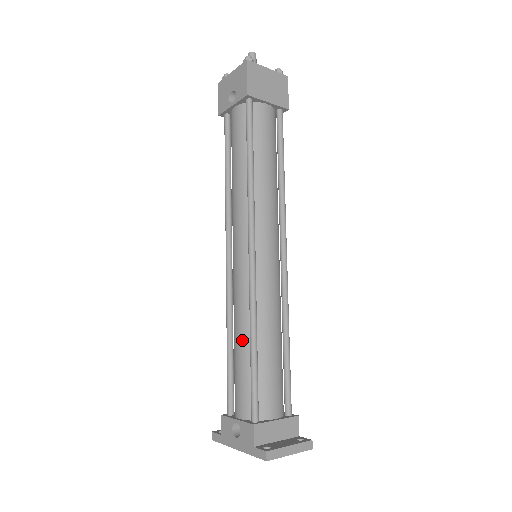
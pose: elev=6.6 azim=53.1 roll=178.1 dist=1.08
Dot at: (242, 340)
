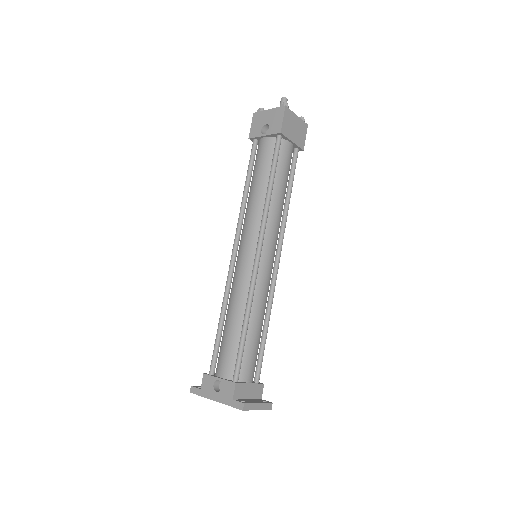
Dot at: (236, 318)
